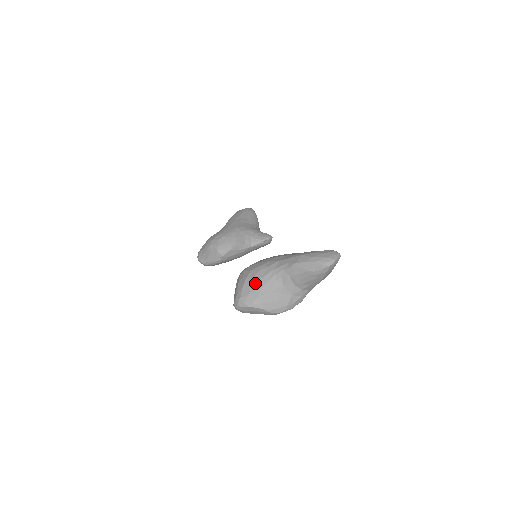
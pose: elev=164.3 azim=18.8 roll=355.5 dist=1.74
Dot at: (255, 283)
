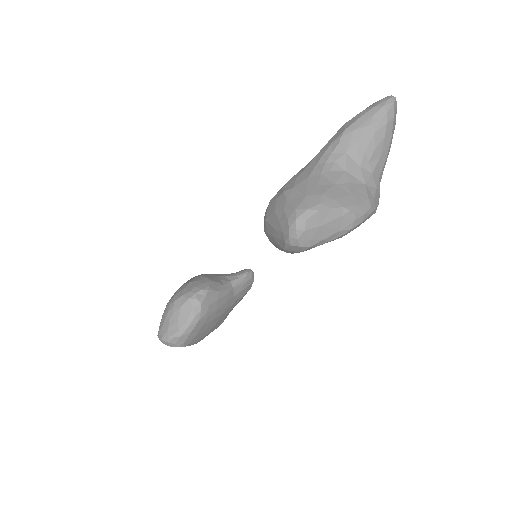
Dot at: (303, 185)
